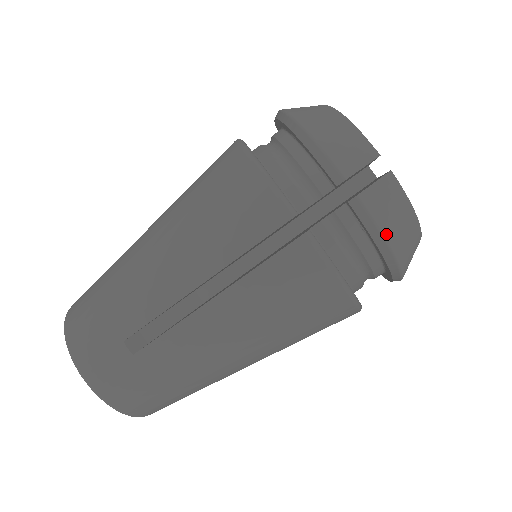
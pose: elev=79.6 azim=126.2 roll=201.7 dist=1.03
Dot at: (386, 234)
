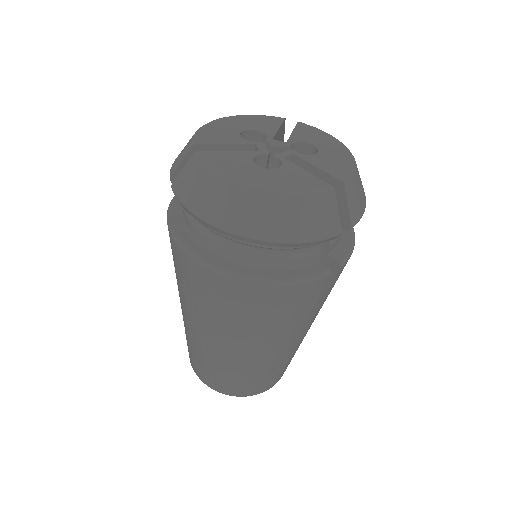
Dot at: (365, 206)
